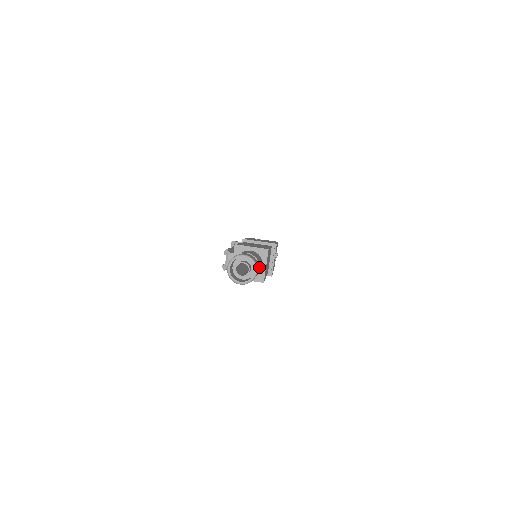
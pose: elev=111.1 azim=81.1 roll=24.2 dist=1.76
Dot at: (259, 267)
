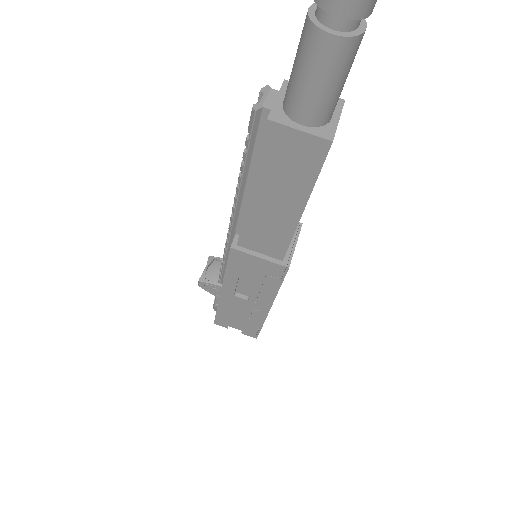
Dot at: (365, 26)
